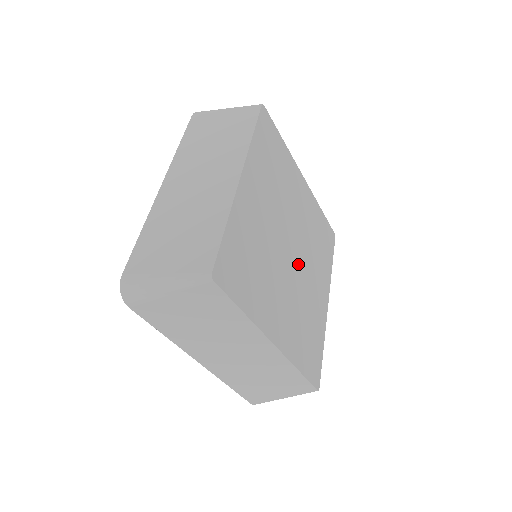
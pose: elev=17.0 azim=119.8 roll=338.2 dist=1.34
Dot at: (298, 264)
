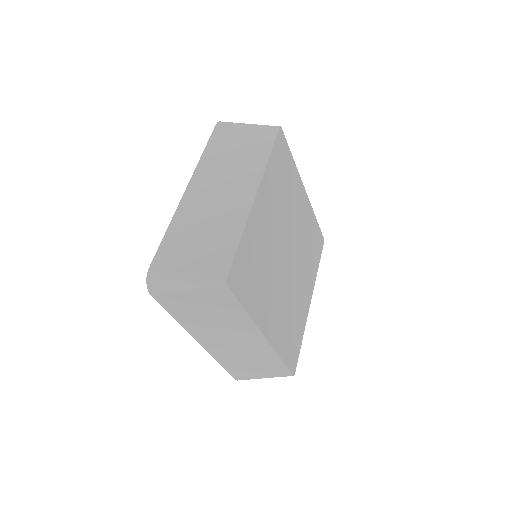
Dot at: (291, 268)
